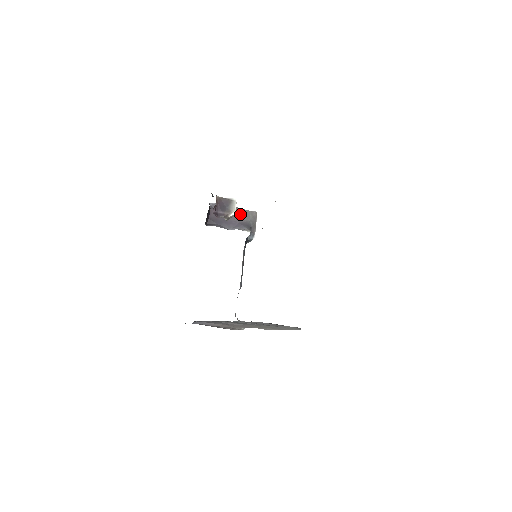
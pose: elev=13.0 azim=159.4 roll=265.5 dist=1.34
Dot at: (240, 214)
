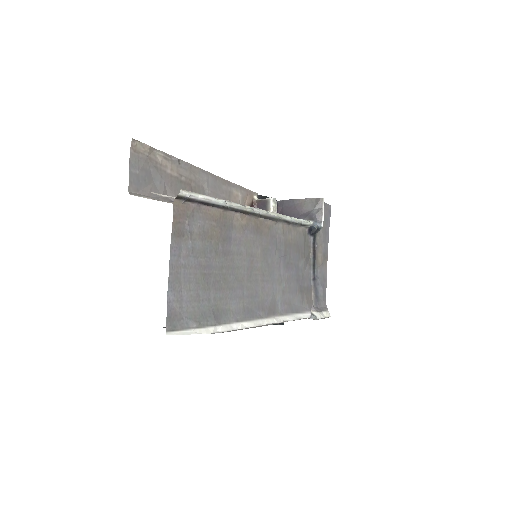
Dot at: (304, 205)
